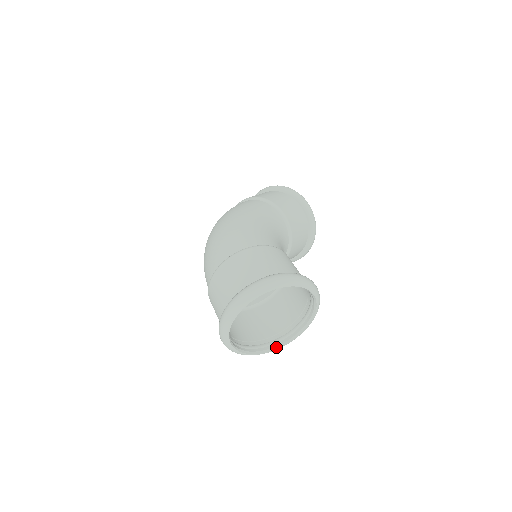
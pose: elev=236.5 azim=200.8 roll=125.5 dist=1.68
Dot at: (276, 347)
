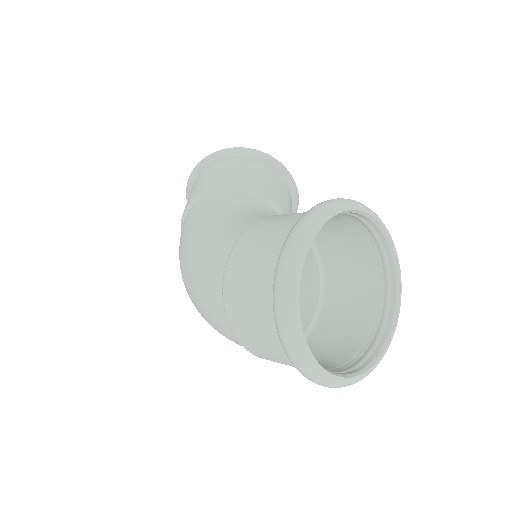
Dot at: (396, 305)
